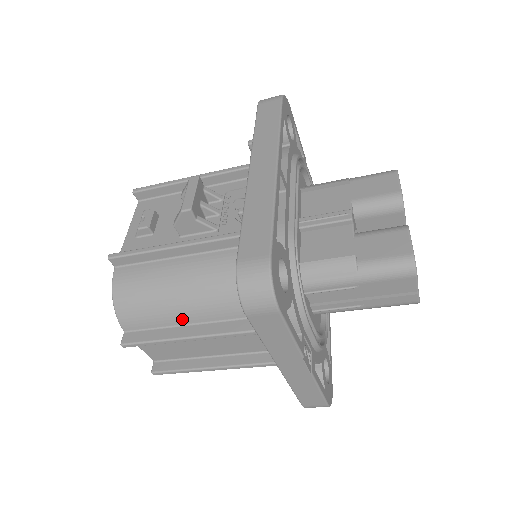
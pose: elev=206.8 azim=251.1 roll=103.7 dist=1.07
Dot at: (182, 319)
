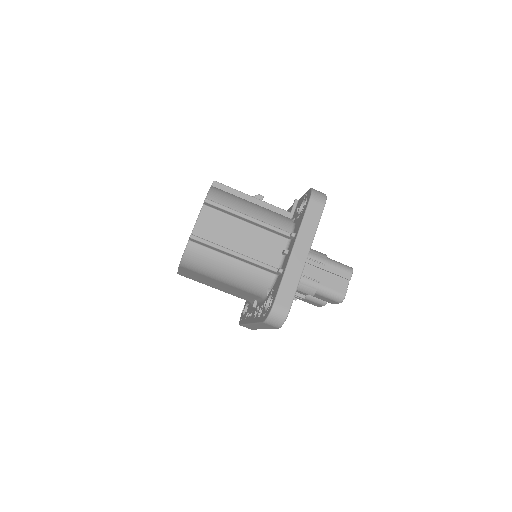
Dot at: (245, 213)
